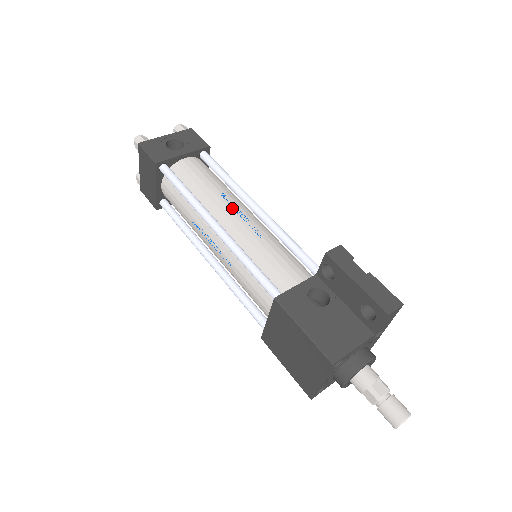
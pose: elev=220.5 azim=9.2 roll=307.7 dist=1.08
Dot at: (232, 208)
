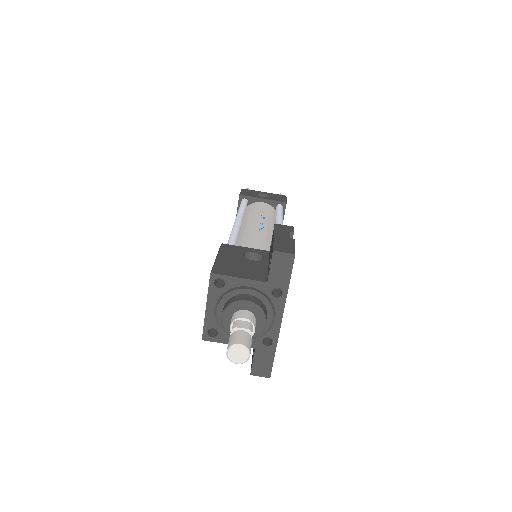
Dot at: (260, 221)
